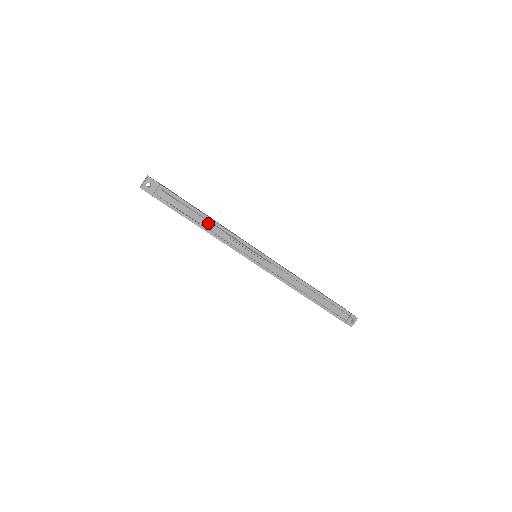
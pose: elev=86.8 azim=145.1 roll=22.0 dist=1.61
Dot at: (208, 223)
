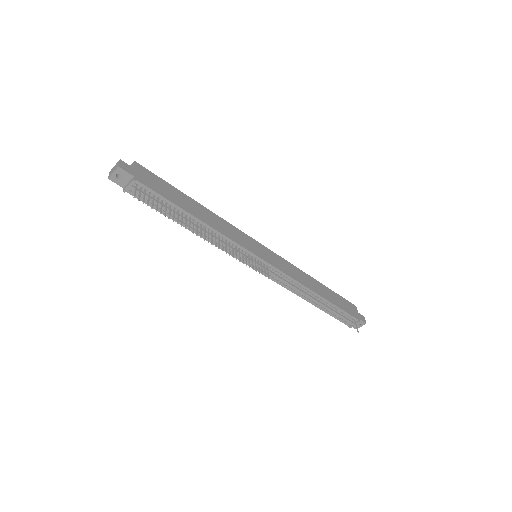
Dot at: (196, 224)
